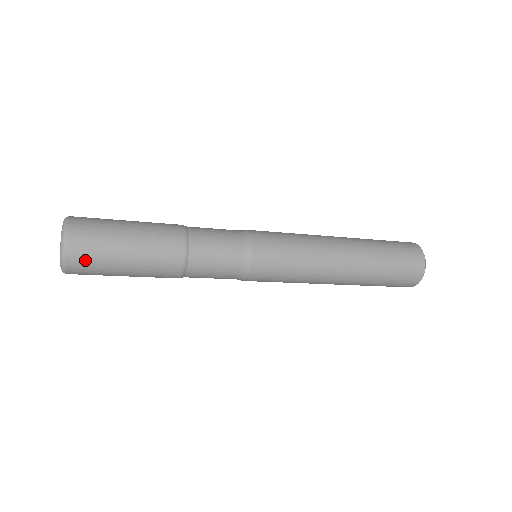
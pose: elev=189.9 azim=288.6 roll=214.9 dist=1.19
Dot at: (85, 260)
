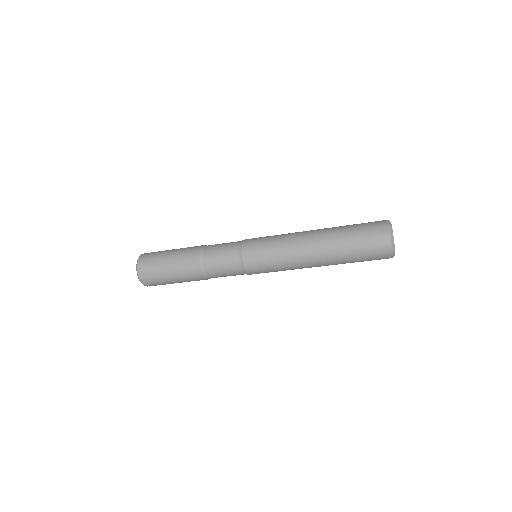
Dot at: (151, 280)
